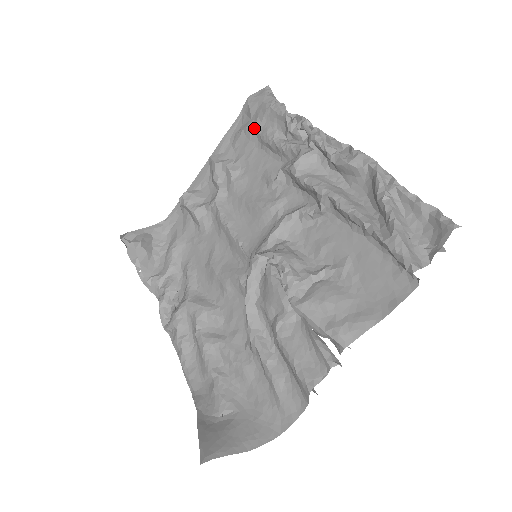
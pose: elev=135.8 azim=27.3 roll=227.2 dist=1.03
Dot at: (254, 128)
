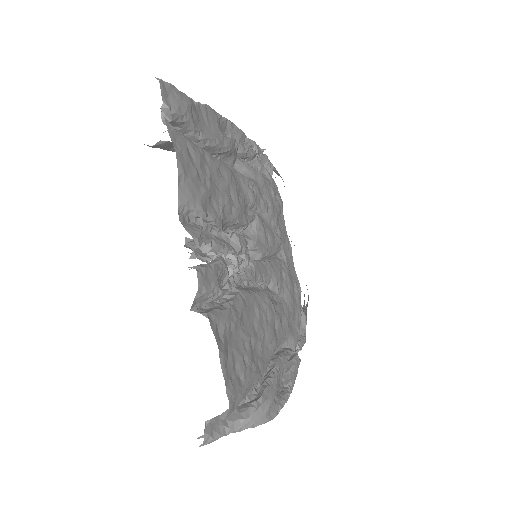
Dot at: occluded
